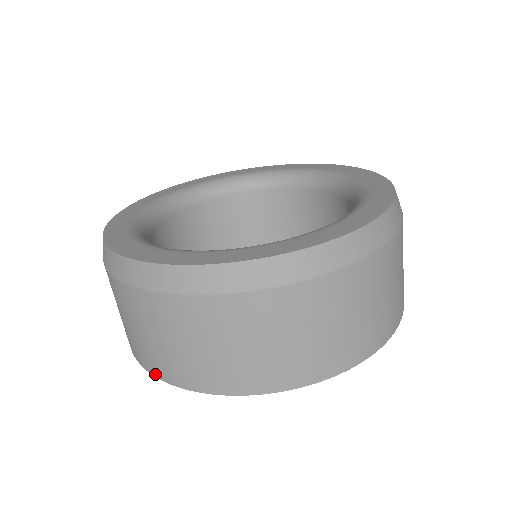
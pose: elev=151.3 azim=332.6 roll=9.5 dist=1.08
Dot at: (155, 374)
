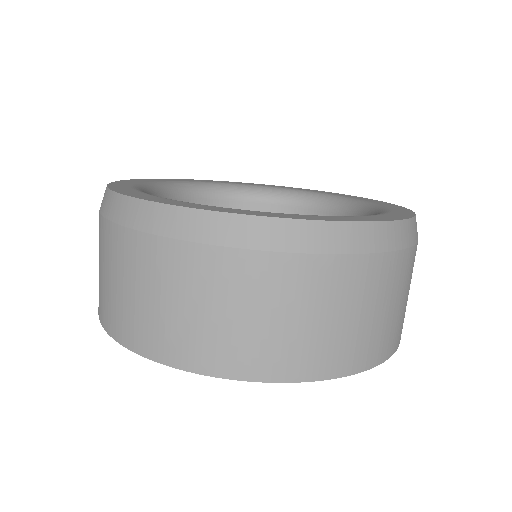
Dot at: (310, 377)
